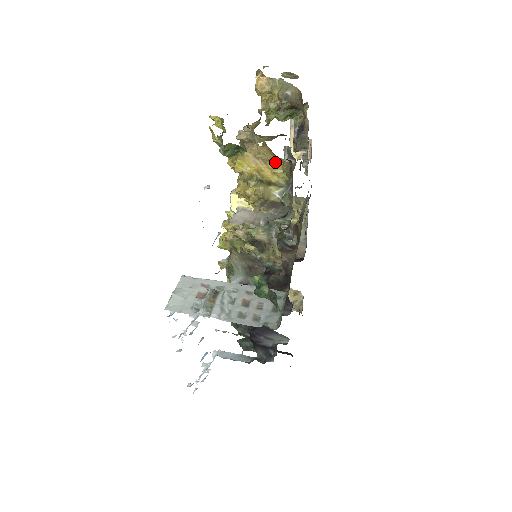
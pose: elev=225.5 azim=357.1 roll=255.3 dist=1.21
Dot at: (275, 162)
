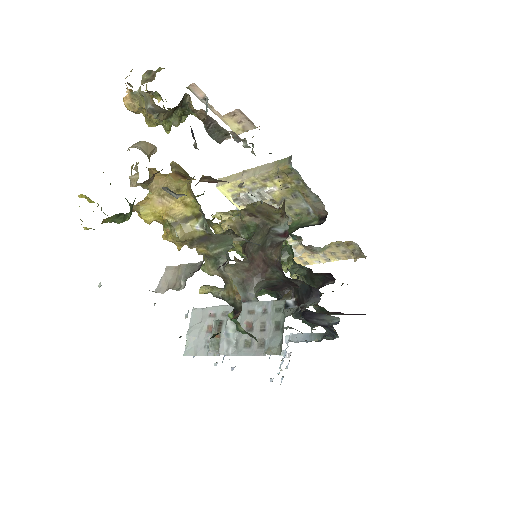
Dot at: (182, 190)
